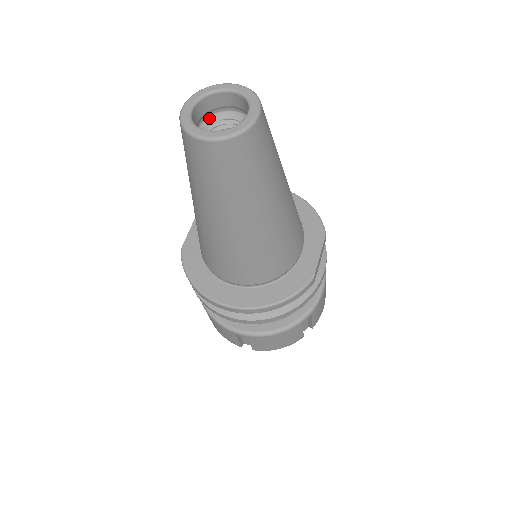
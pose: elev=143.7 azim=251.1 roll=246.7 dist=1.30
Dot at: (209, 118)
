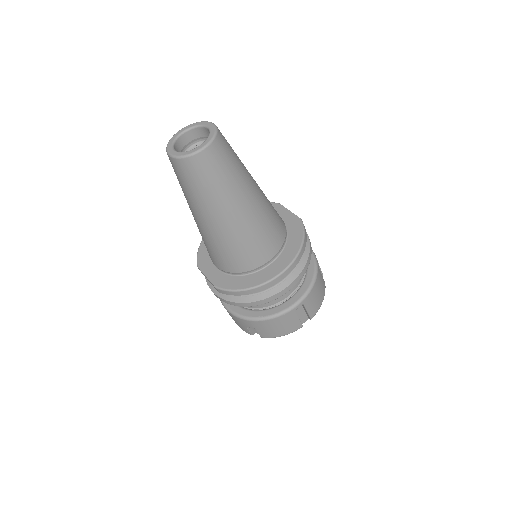
Dot at: occluded
